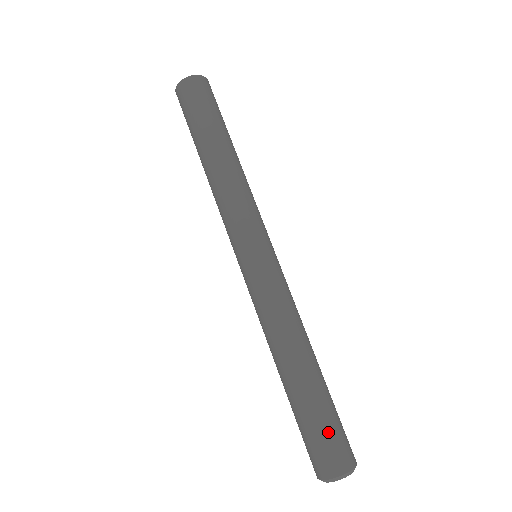
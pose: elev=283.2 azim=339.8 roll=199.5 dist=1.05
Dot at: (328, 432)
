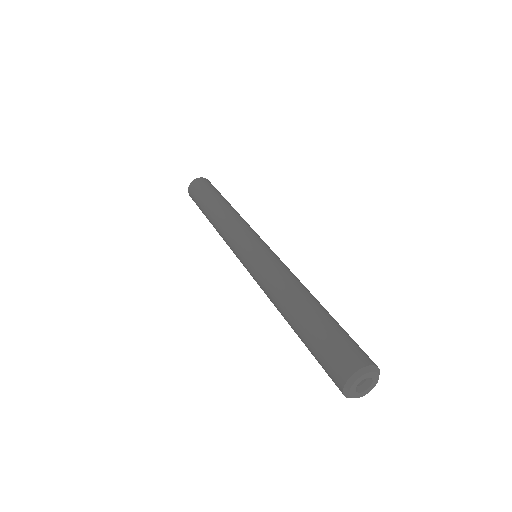
Dot at: (347, 337)
